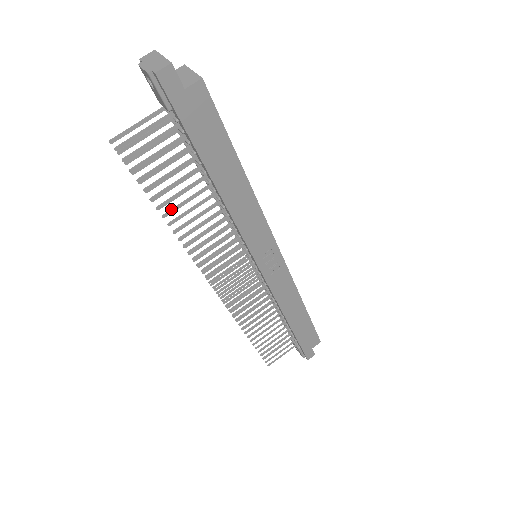
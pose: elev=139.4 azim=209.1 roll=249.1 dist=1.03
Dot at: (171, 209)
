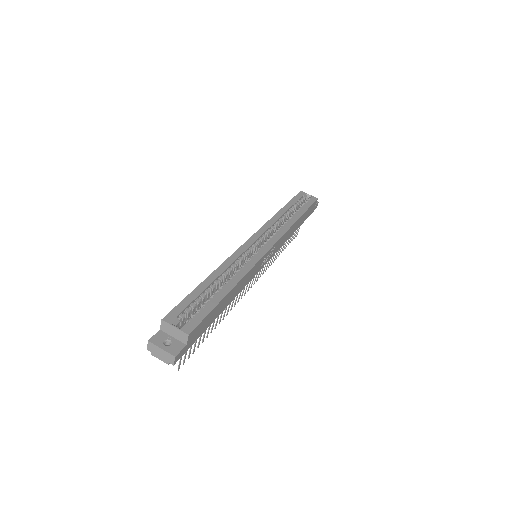
Dot at: (211, 328)
